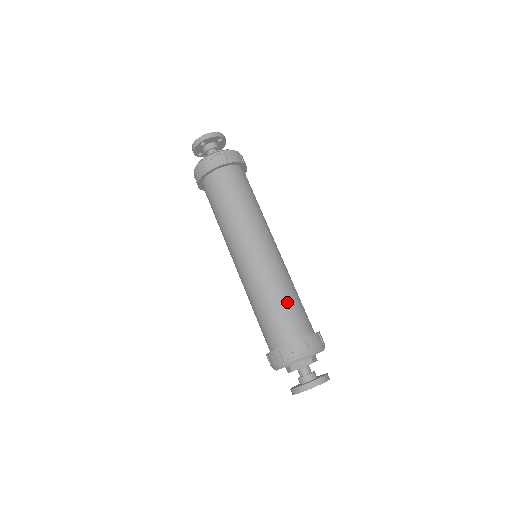
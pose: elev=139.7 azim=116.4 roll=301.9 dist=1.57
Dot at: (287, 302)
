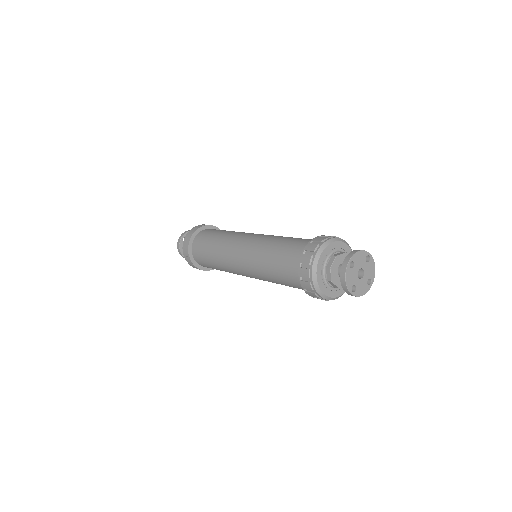
Dot at: (292, 238)
